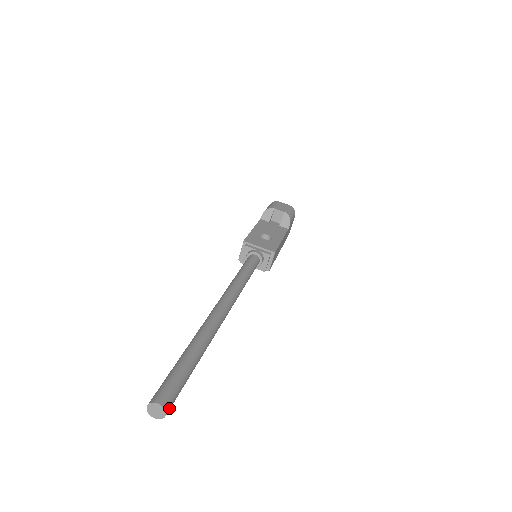
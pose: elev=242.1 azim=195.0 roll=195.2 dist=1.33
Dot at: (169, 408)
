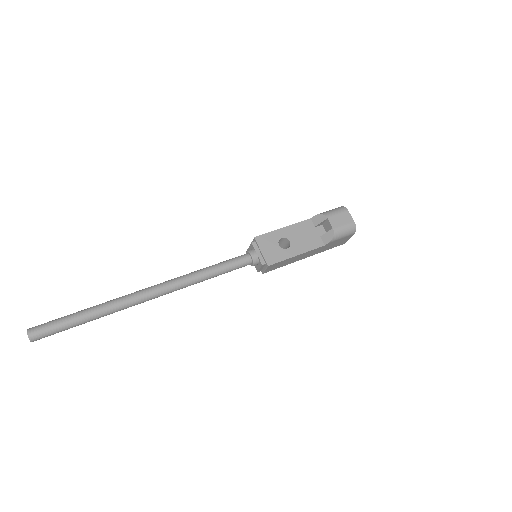
Dot at: (36, 340)
